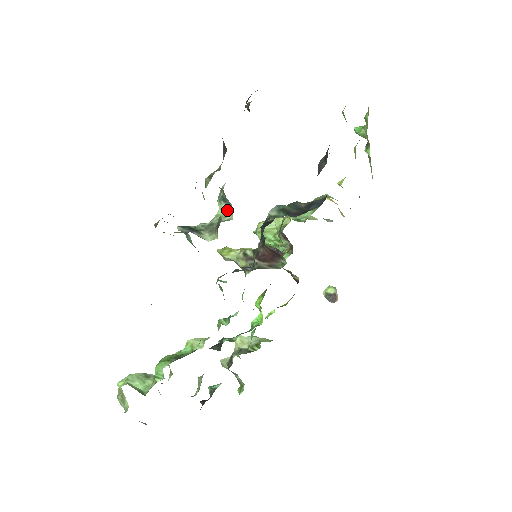
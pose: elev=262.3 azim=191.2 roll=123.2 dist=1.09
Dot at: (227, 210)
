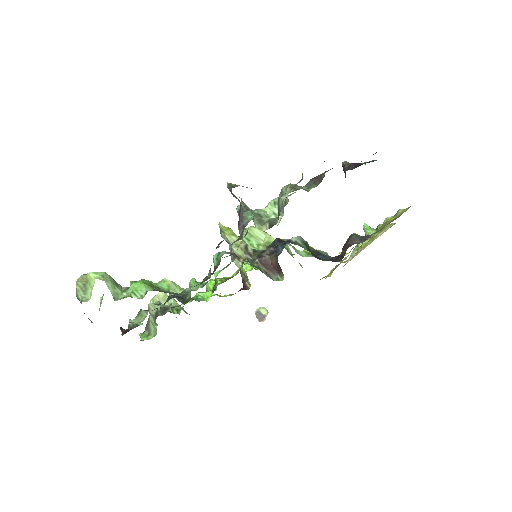
Dot at: (276, 214)
